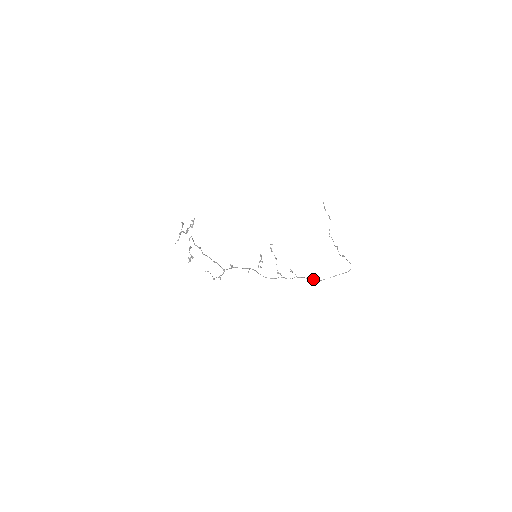
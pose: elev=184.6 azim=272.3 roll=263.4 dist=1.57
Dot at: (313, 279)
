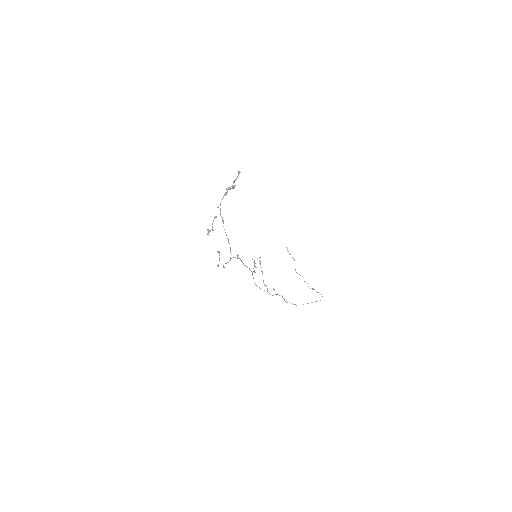
Dot at: occluded
